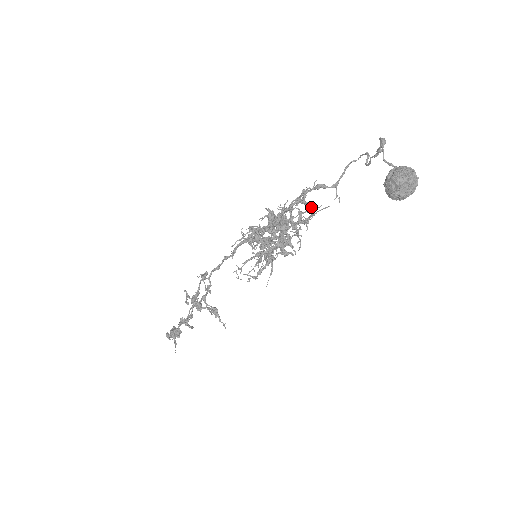
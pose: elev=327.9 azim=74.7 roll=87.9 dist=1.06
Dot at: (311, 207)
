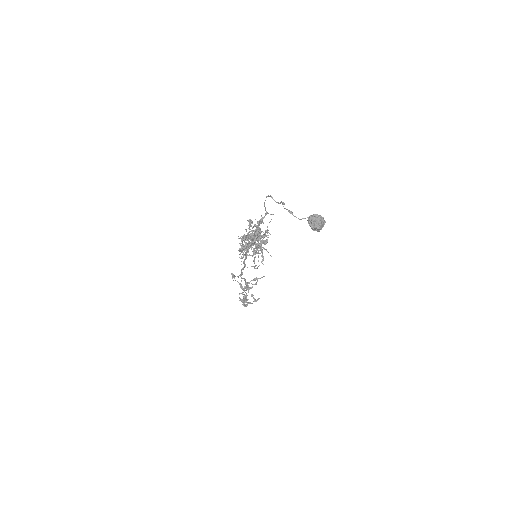
Dot at: (260, 223)
